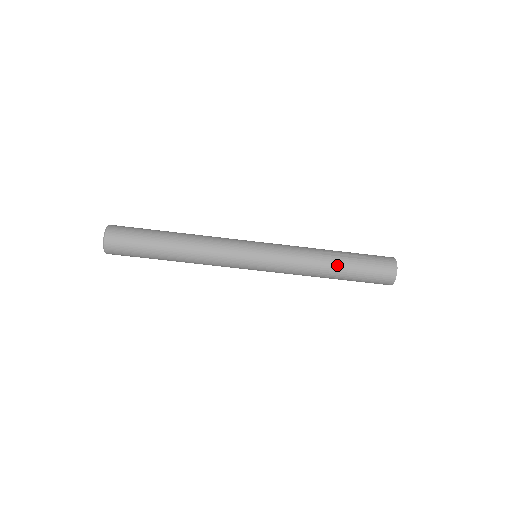
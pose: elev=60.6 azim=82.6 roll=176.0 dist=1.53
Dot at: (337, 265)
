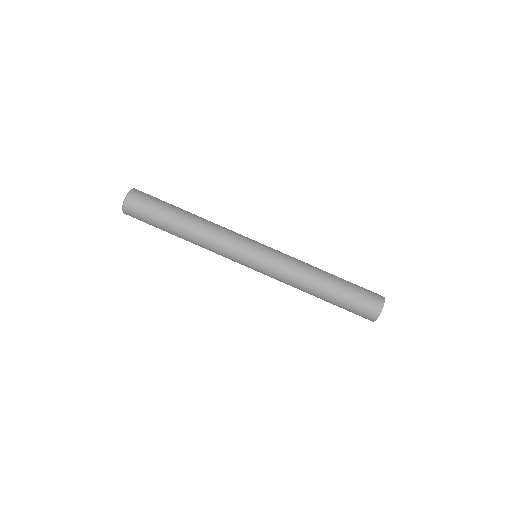
Dot at: (330, 278)
